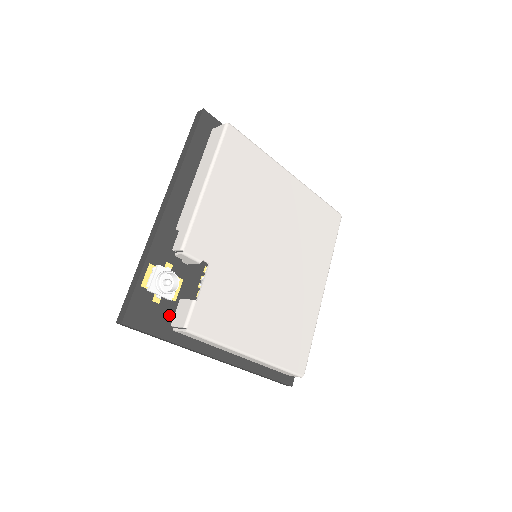
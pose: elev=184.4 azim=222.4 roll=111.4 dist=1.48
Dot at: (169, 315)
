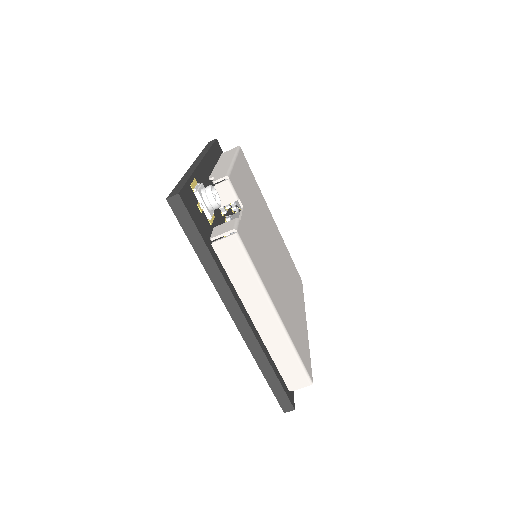
Dot at: (208, 230)
